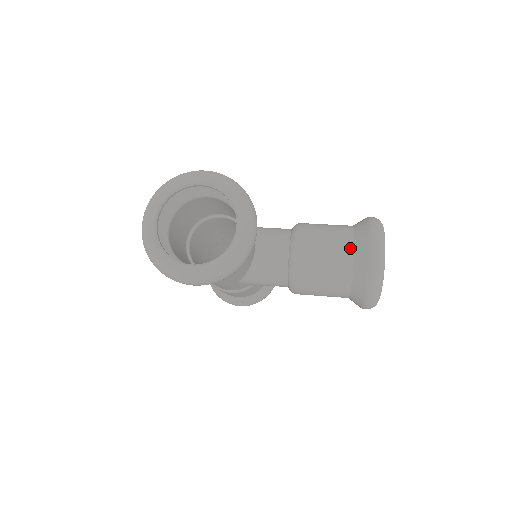
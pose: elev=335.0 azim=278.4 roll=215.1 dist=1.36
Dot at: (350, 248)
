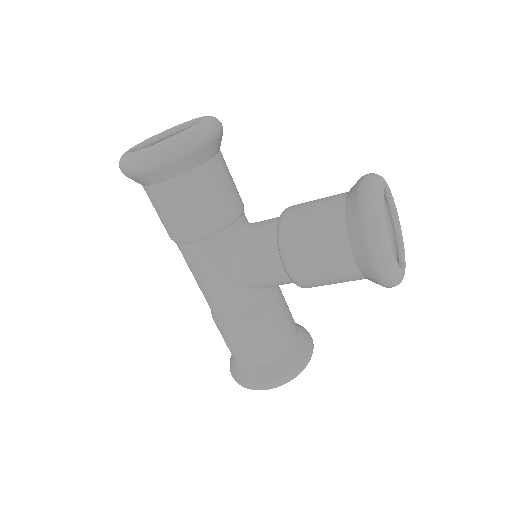
Dot at: (343, 193)
